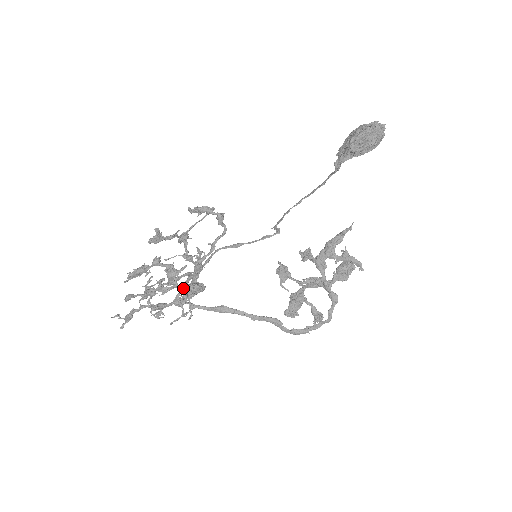
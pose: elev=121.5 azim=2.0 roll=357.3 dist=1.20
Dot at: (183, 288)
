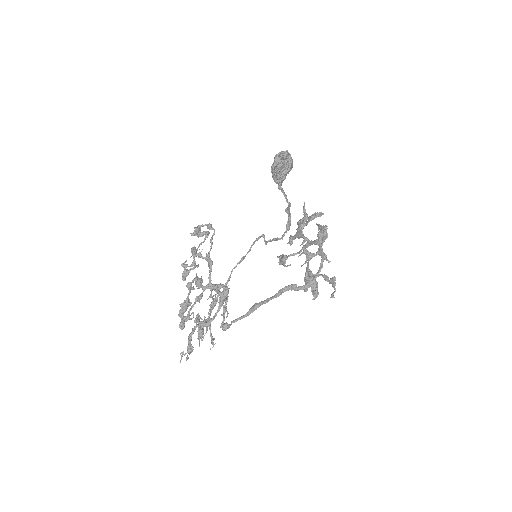
Dot at: (209, 287)
